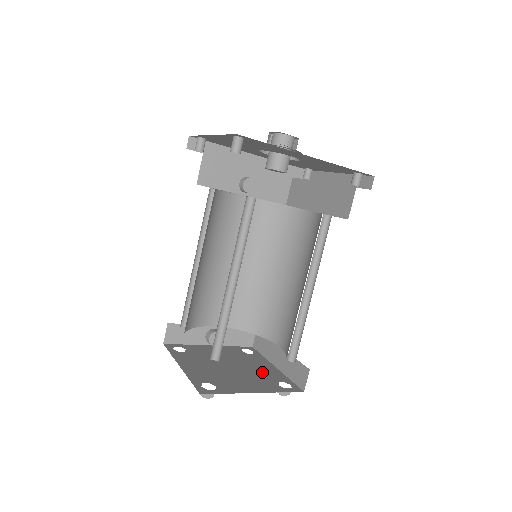
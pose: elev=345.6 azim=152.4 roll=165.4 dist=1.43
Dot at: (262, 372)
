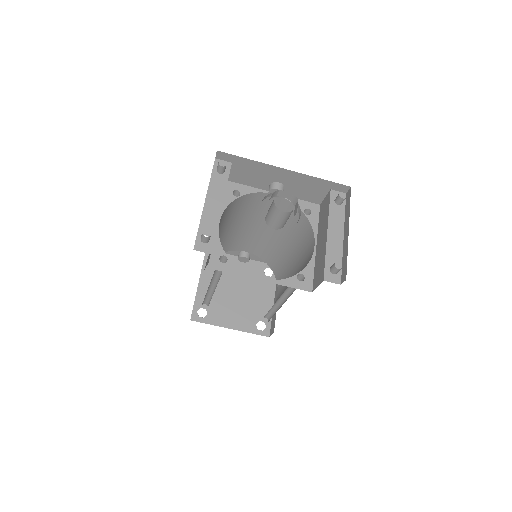
Dot at: (256, 305)
